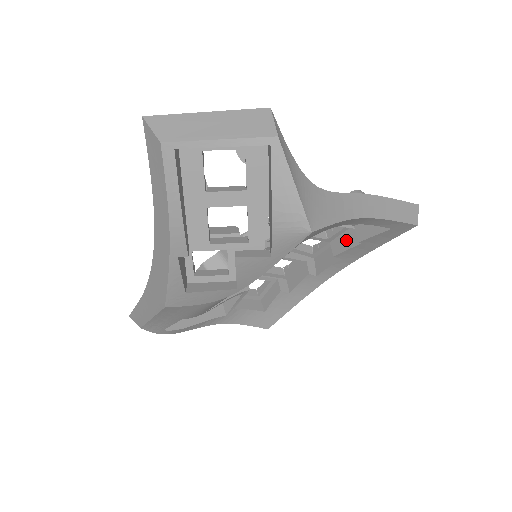
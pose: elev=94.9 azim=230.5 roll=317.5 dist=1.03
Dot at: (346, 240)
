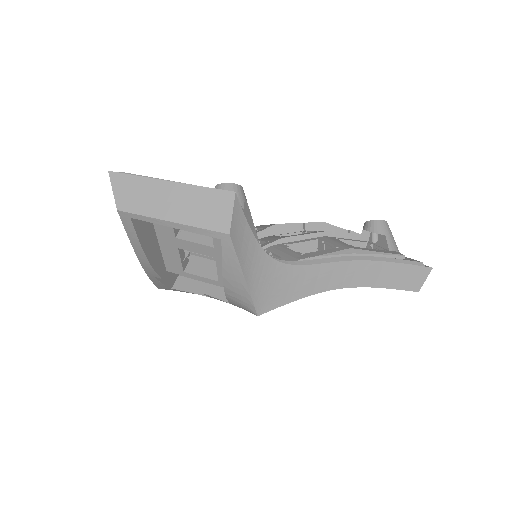
Dot at: occluded
